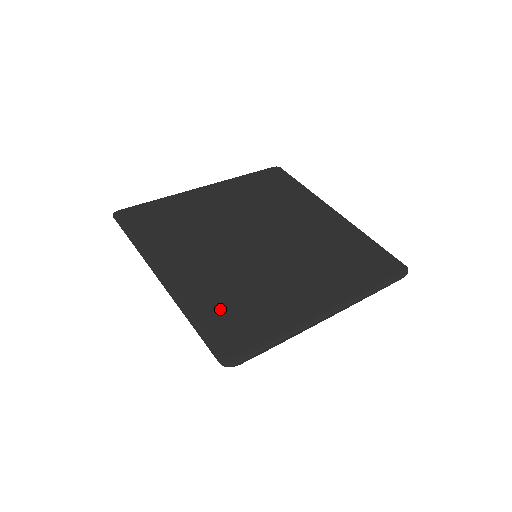
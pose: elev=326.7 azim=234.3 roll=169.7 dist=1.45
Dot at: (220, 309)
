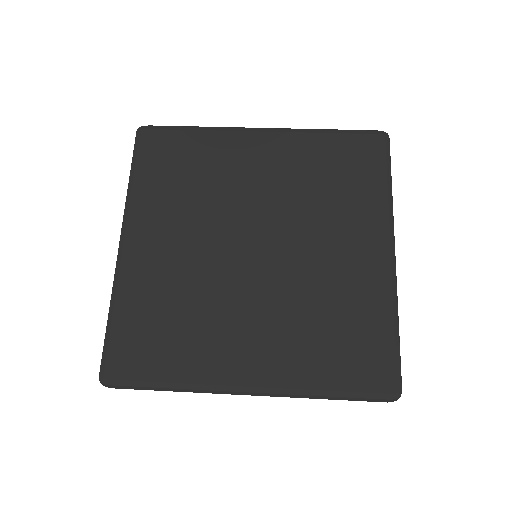
Dot at: (142, 318)
